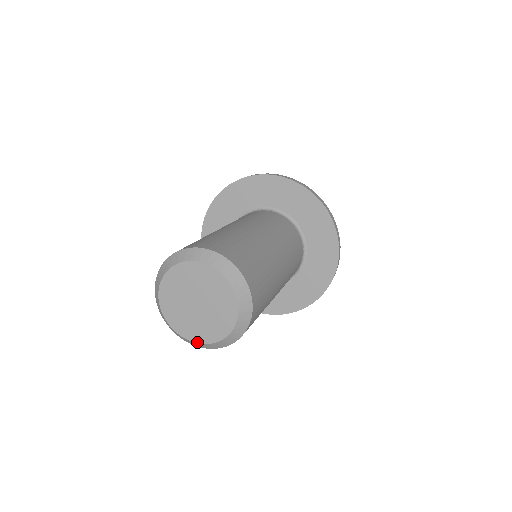
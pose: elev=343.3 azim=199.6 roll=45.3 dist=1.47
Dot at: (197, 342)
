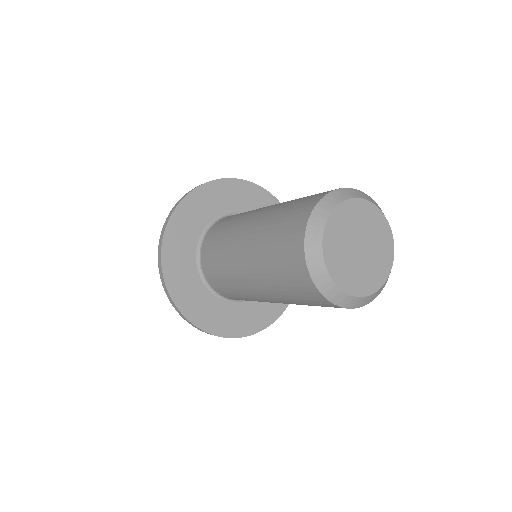
Dot at: (339, 286)
